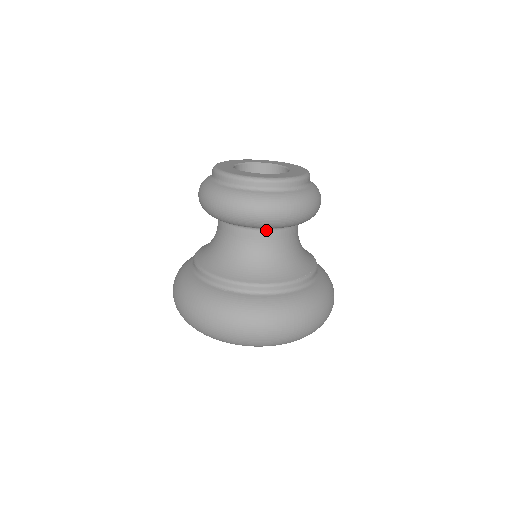
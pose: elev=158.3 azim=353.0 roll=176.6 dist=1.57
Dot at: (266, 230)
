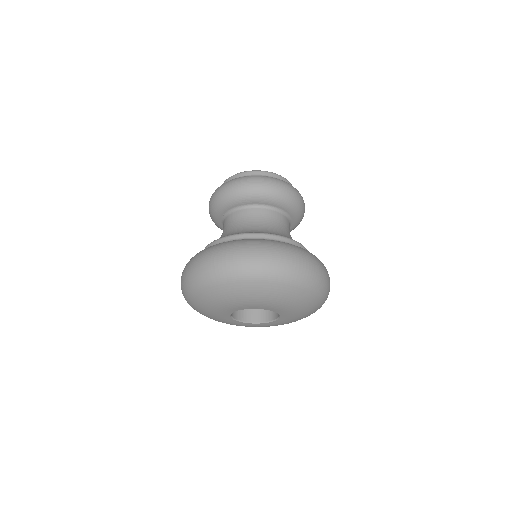
Dot at: (239, 210)
